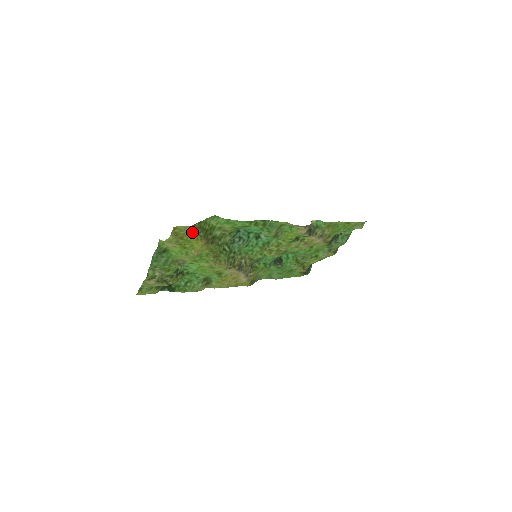
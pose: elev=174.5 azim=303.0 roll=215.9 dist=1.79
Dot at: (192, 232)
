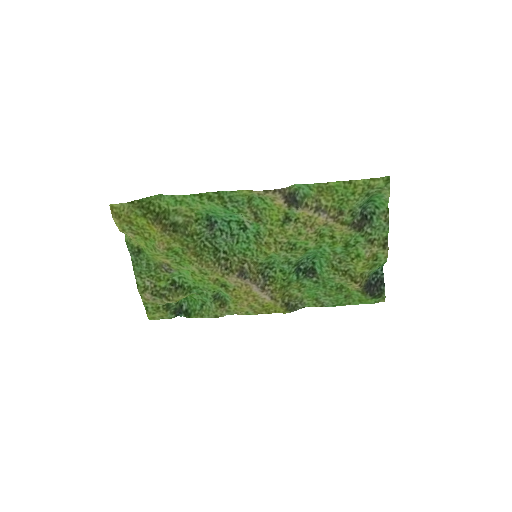
Dot at: (136, 213)
